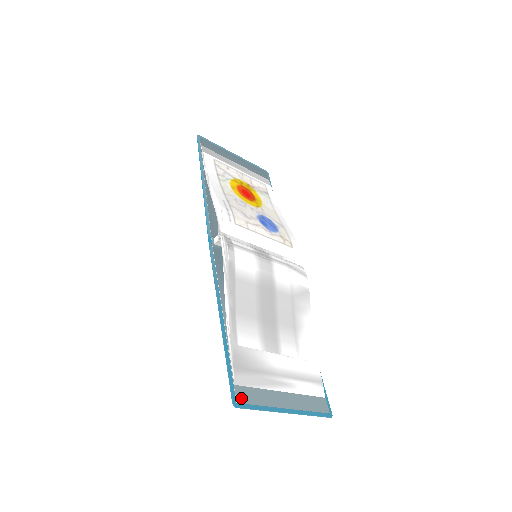
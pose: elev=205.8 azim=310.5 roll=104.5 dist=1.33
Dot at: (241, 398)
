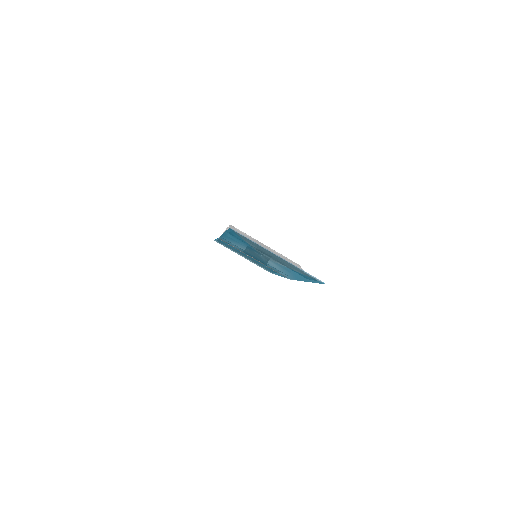
Dot at: occluded
